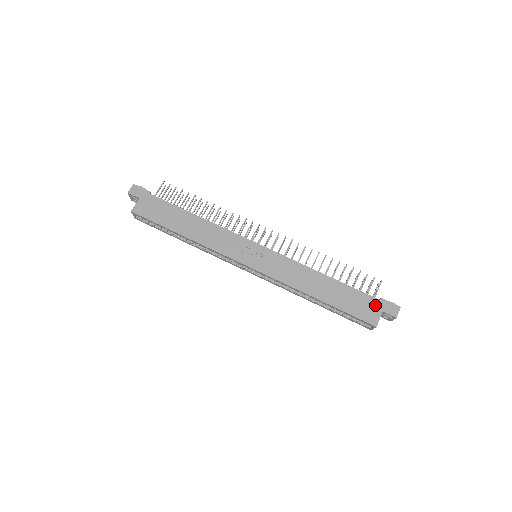
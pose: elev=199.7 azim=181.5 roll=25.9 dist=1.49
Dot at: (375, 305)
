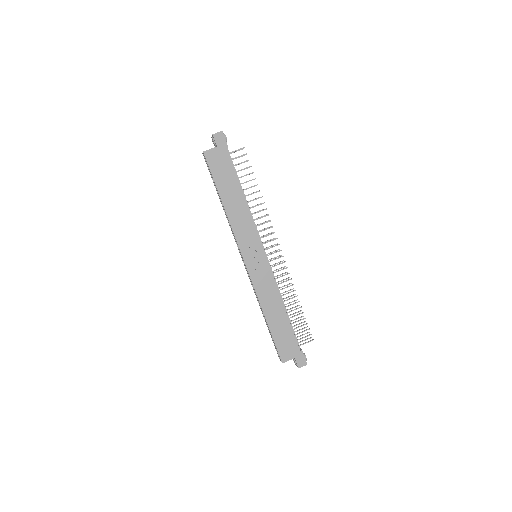
Dot at: (294, 351)
